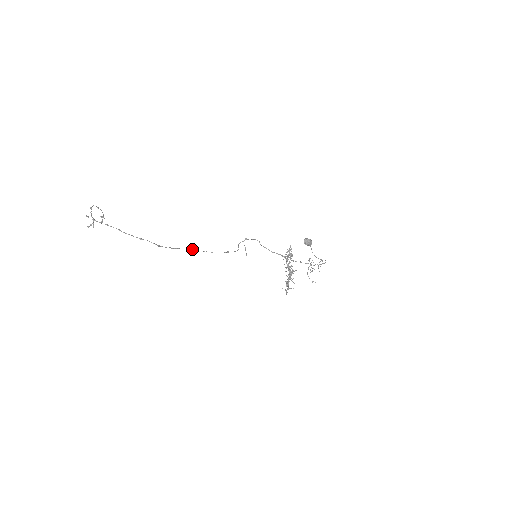
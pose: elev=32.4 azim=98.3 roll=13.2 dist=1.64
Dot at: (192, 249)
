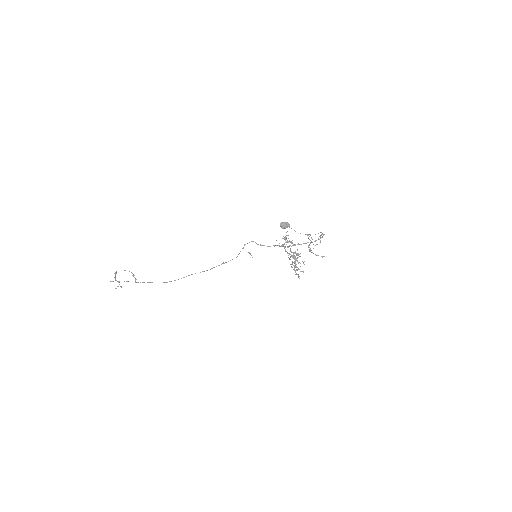
Dot at: occluded
